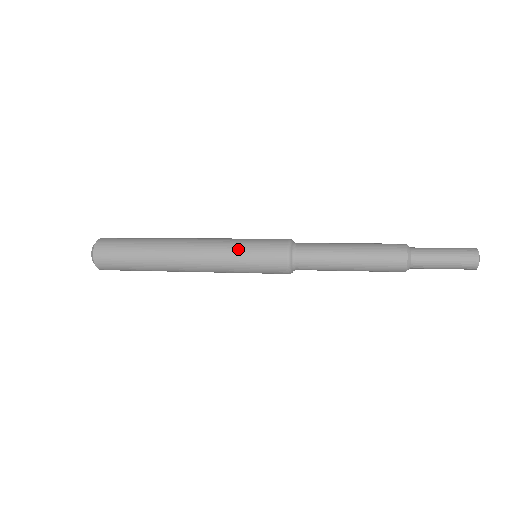
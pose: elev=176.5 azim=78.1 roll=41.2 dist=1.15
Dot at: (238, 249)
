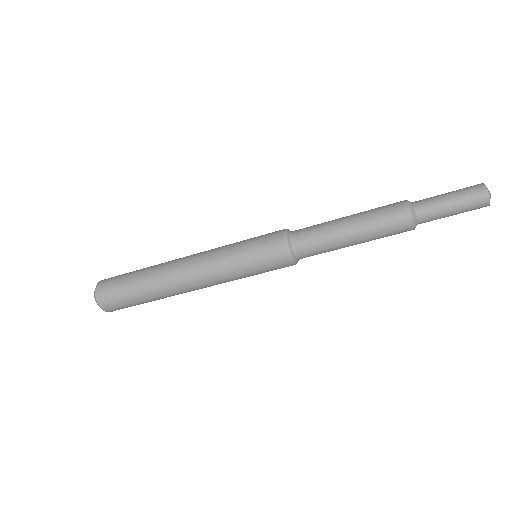
Dot at: occluded
